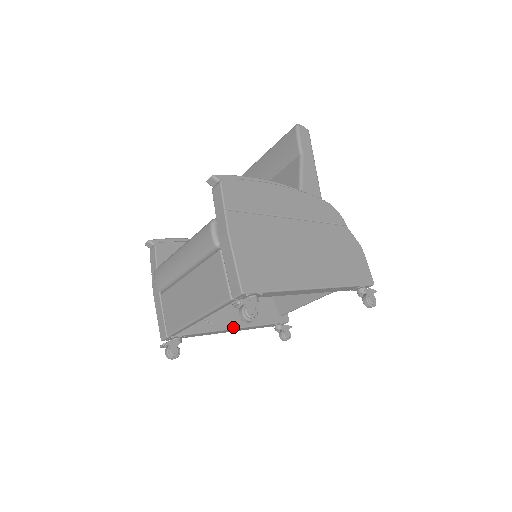
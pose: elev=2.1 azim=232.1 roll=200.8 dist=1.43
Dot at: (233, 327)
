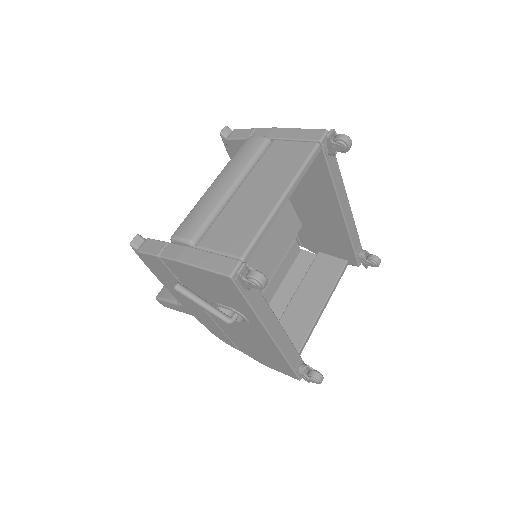
Dot at: (277, 321)
